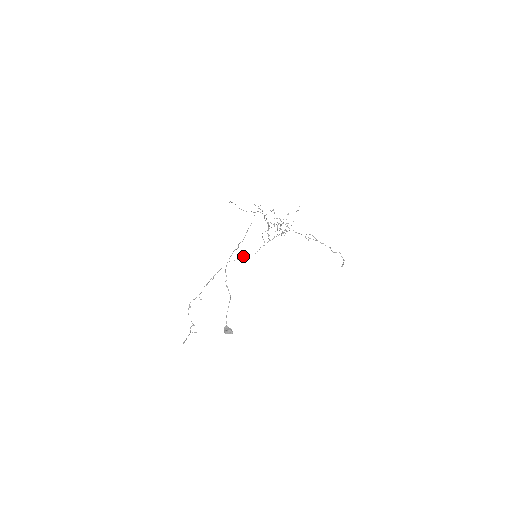
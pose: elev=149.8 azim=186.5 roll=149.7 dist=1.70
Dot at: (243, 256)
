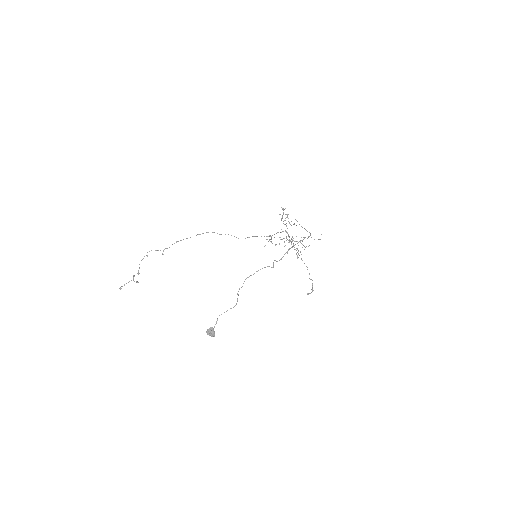
Dot at: occluded
